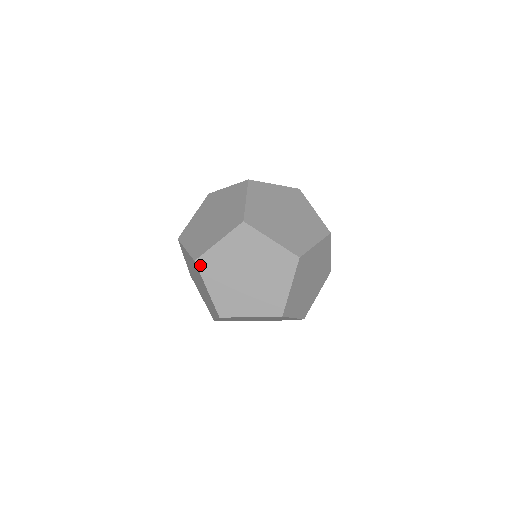
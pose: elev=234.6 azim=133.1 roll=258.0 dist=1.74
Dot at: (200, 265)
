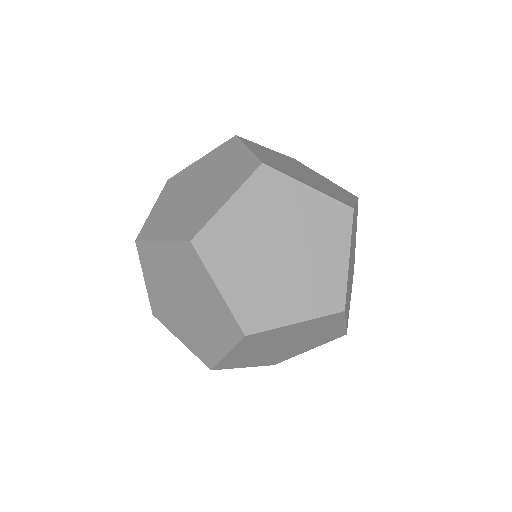
Dot at: (201, 247)
